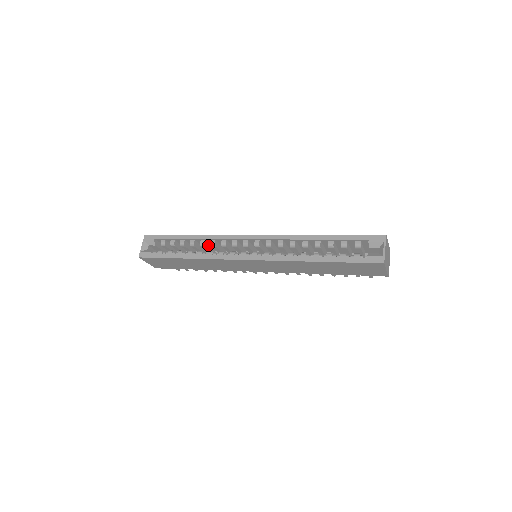
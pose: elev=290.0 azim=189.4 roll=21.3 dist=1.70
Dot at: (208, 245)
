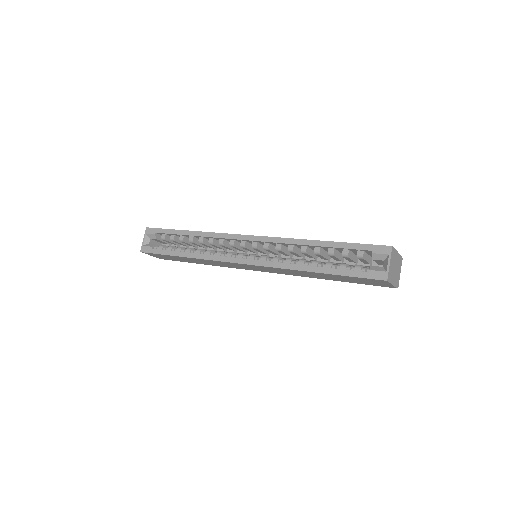
Dot at: occluded
